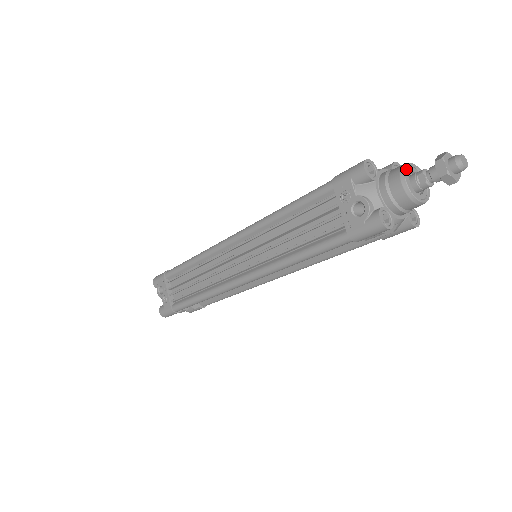
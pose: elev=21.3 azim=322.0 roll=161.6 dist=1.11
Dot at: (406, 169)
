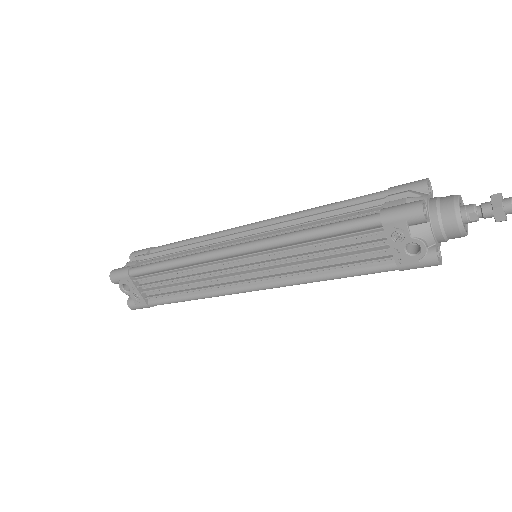
Dot at: (460, 209)
